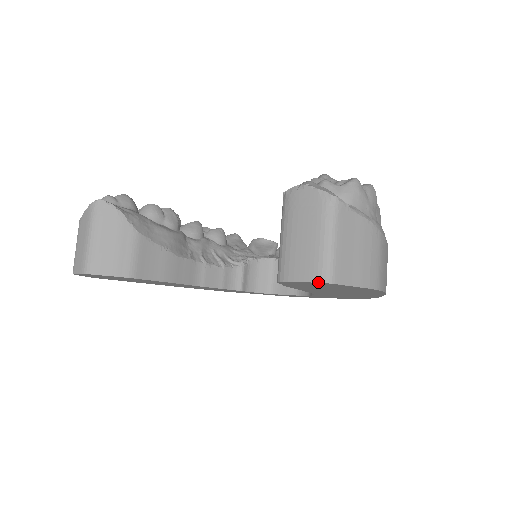
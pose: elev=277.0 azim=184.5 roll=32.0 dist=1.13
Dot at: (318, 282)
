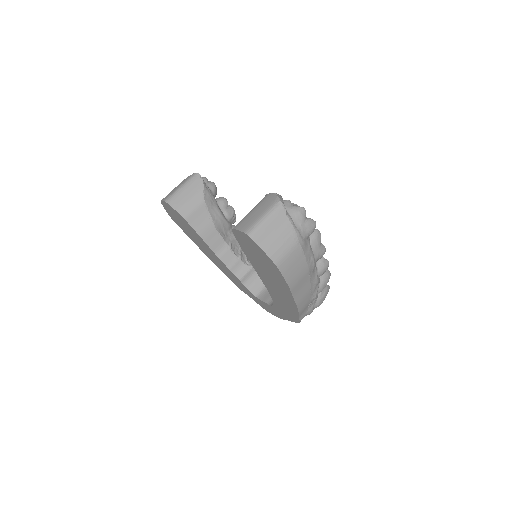
Dot at: (244, 232)
